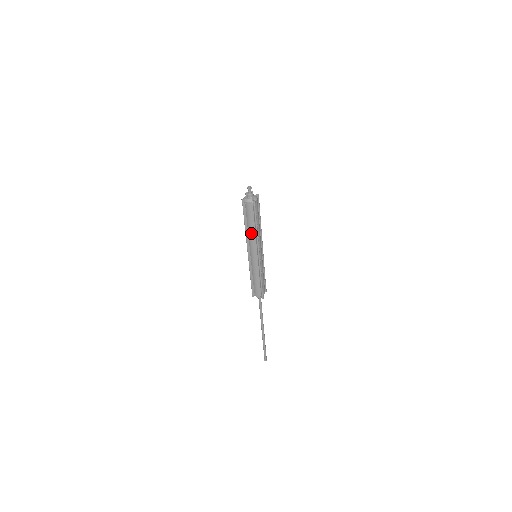
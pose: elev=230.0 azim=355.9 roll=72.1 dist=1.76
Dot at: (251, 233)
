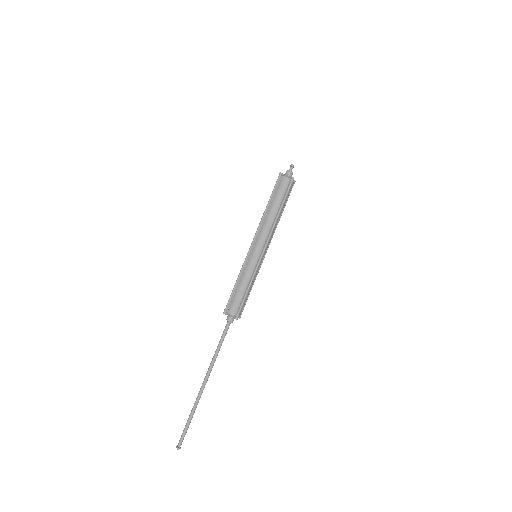
Dot at: (270, 217)
